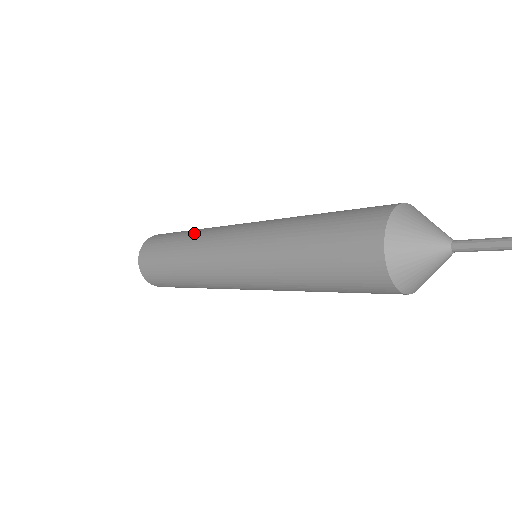
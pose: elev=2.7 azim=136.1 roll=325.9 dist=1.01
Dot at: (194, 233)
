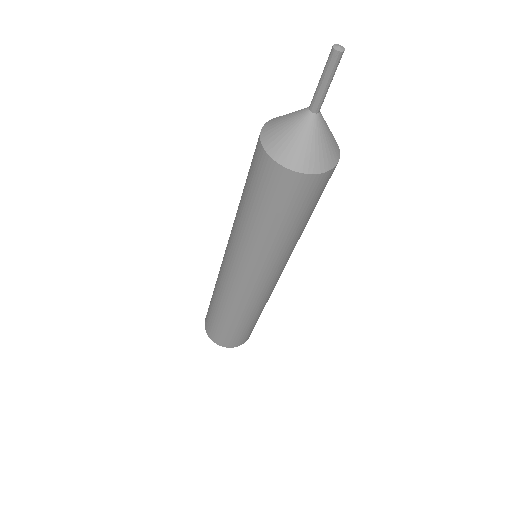
Dot at: occluded
